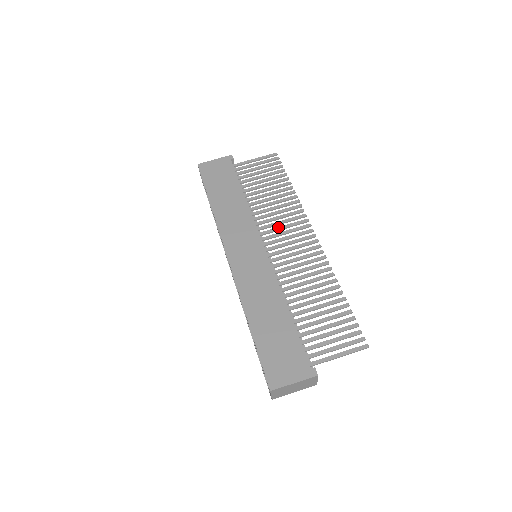
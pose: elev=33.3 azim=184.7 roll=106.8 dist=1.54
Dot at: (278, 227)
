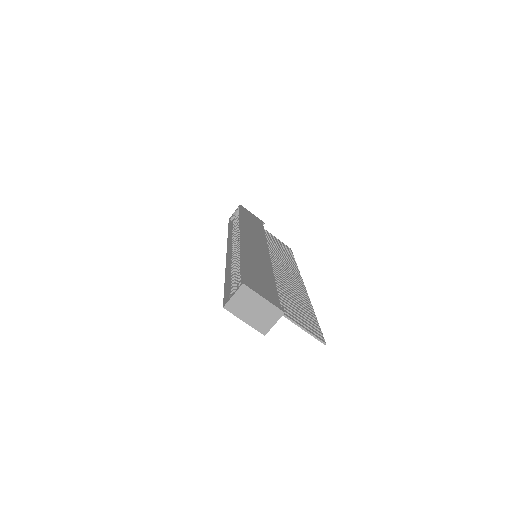
Dot at: (280, 261)
